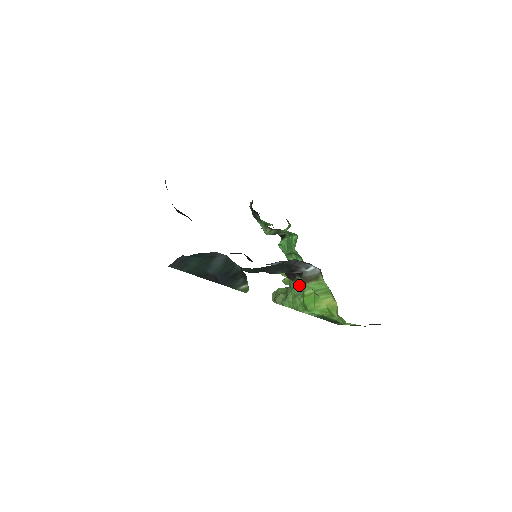
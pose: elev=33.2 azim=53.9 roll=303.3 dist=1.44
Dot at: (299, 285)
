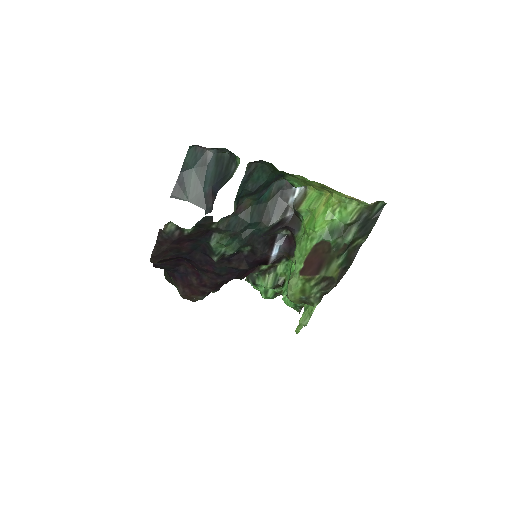
Dot at: (300, 236)
